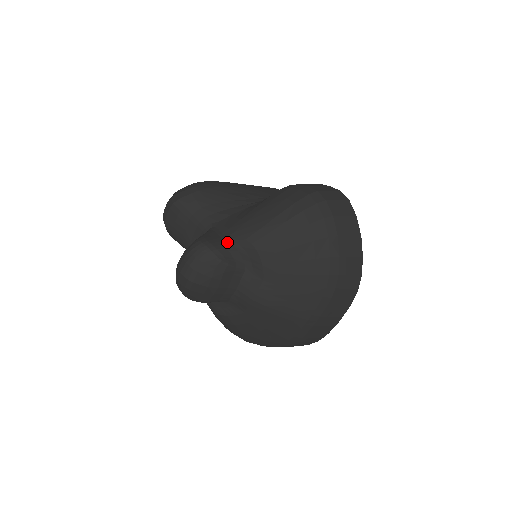
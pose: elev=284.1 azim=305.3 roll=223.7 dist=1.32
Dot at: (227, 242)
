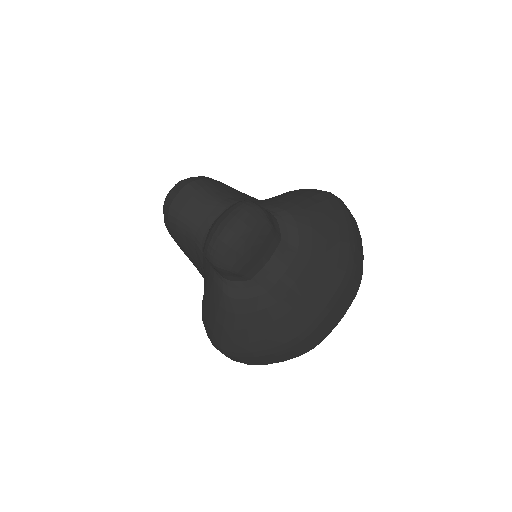
Dot at: (266, 210)
